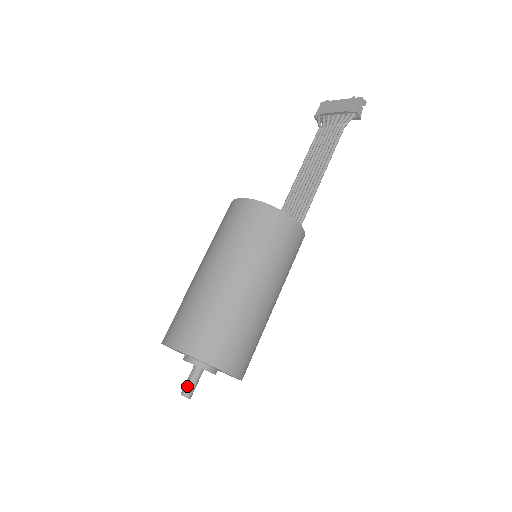
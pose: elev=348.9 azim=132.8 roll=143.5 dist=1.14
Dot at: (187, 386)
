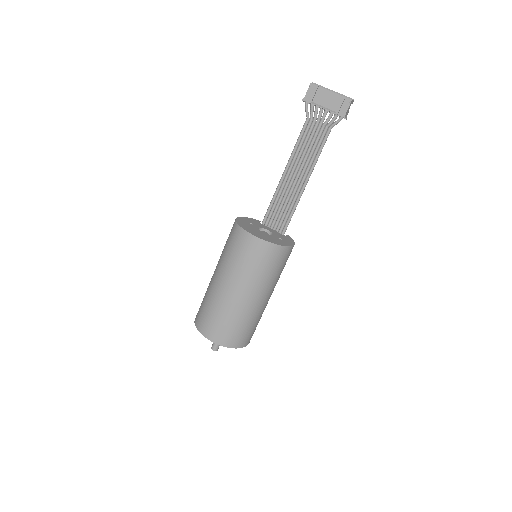
Dot at: (216, 346)
